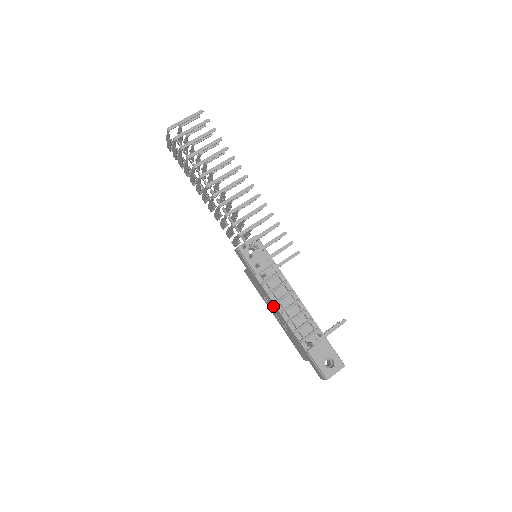
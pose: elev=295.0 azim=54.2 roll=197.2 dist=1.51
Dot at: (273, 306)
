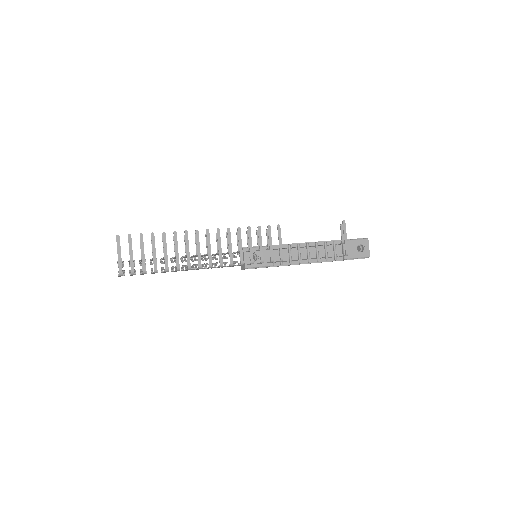
Dot at: occluded
